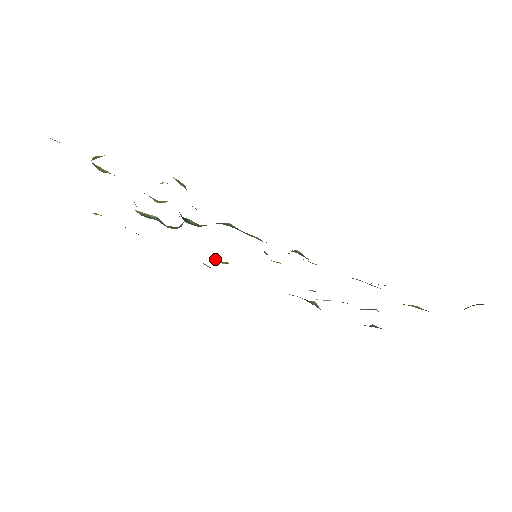
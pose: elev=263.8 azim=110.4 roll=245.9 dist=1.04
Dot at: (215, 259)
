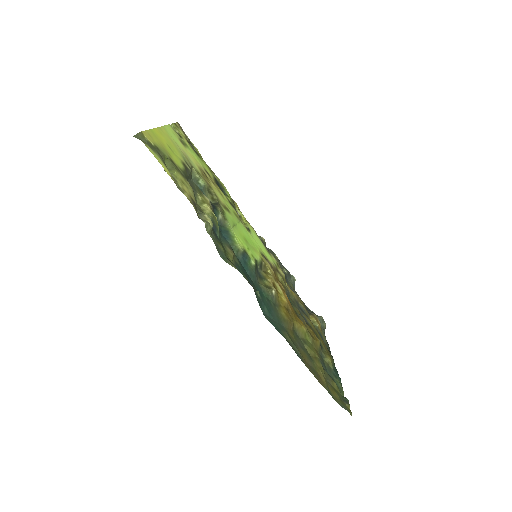
Dot at: (240, 216)
